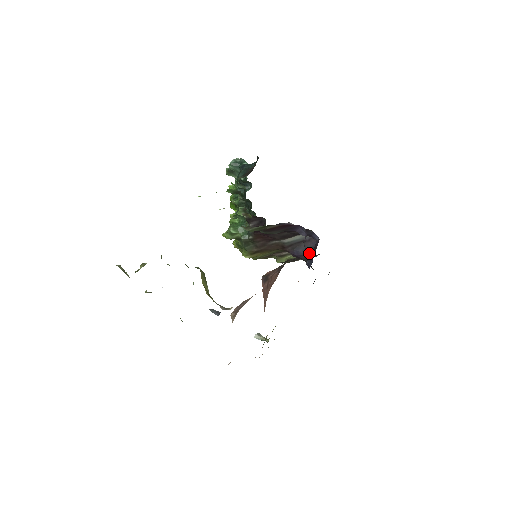
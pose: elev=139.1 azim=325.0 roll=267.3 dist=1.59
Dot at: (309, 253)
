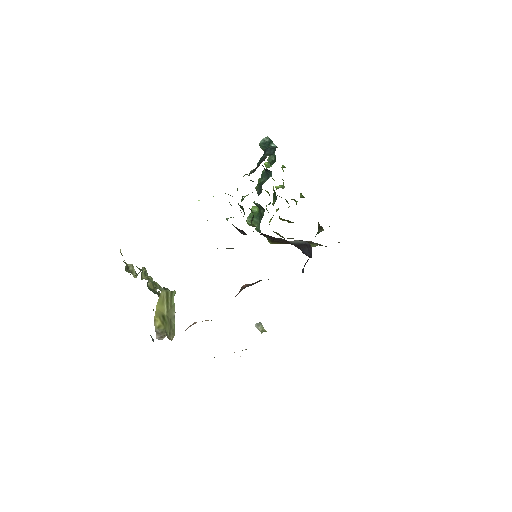
Dot at: occluded
